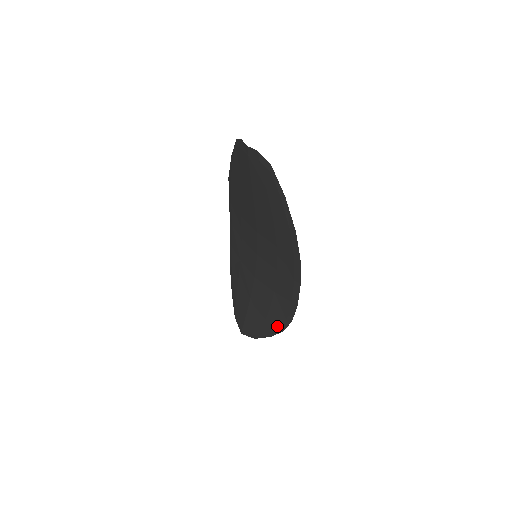
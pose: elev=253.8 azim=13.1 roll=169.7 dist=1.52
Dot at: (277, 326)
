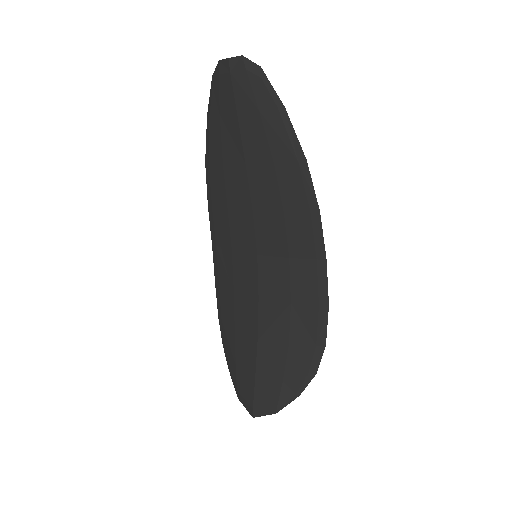
Dot at: (305, 367)
